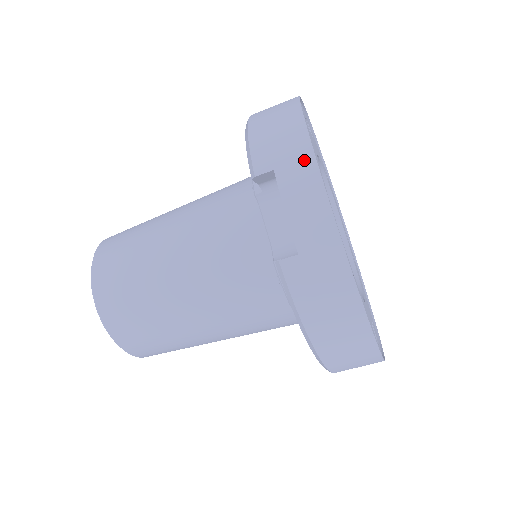
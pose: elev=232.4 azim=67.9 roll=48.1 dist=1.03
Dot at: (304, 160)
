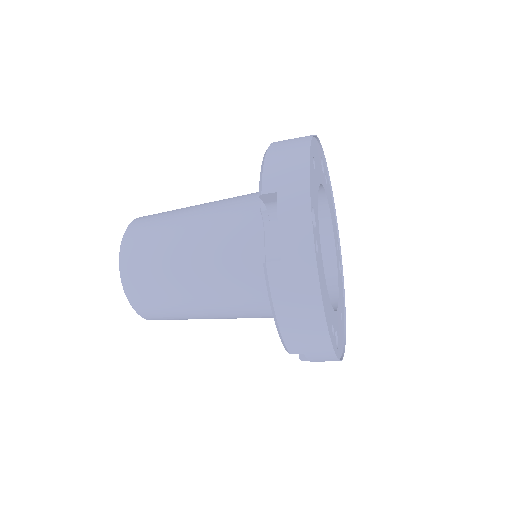
Dot at: (326, 353)
